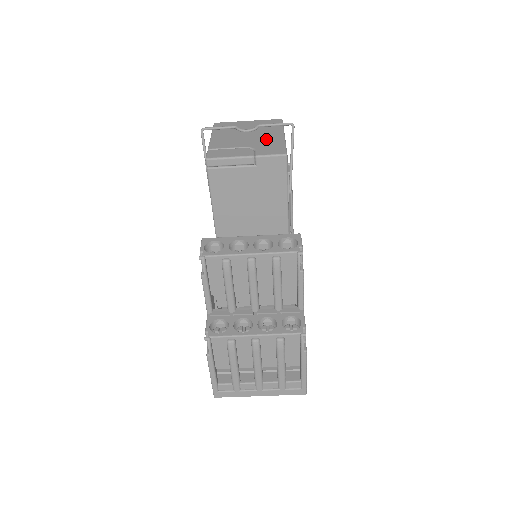
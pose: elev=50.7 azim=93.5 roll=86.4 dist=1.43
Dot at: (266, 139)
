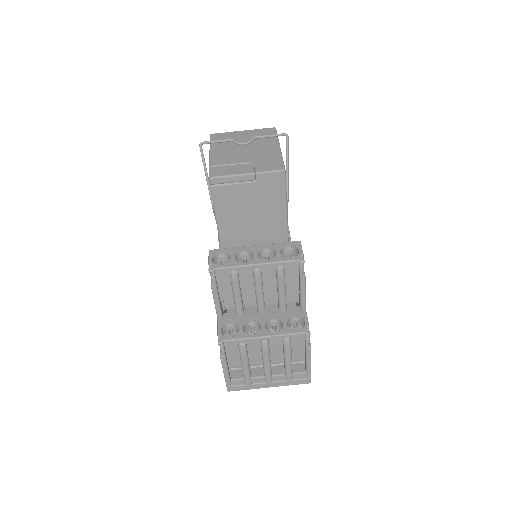
Dot at: (263, 152)
